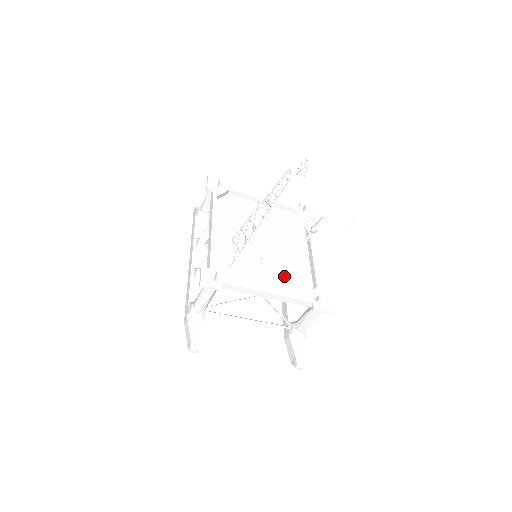
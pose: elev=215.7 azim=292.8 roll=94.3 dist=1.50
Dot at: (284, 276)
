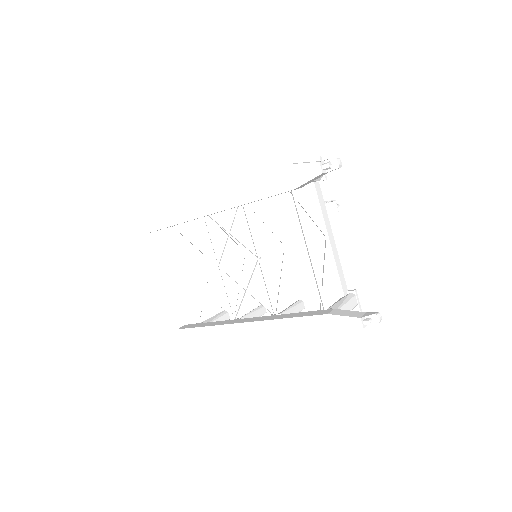
Dot at: (306, 269)
